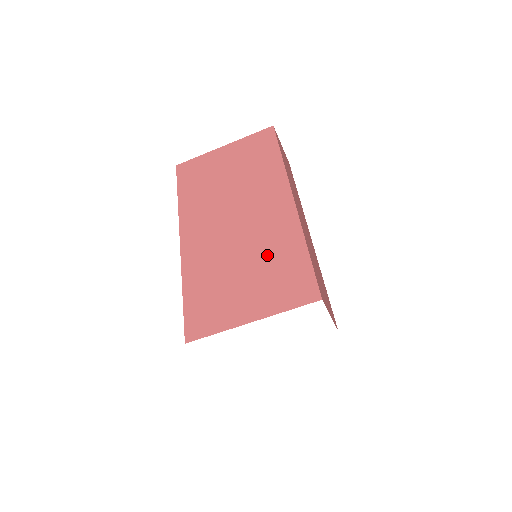
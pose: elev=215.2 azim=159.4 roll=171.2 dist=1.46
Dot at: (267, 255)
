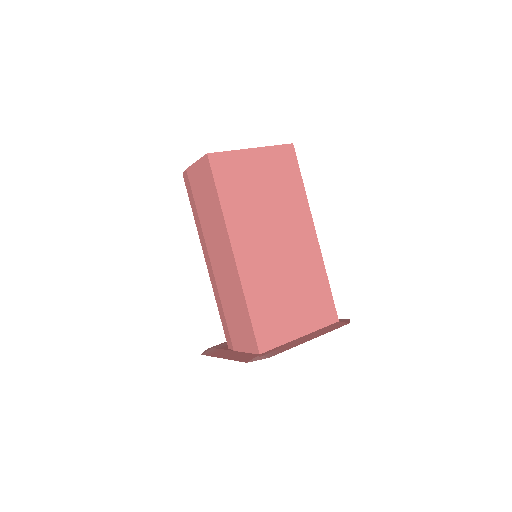
Dot at: (305, 284)
